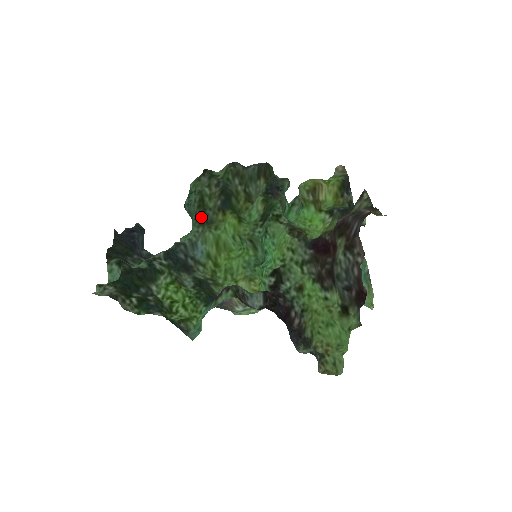
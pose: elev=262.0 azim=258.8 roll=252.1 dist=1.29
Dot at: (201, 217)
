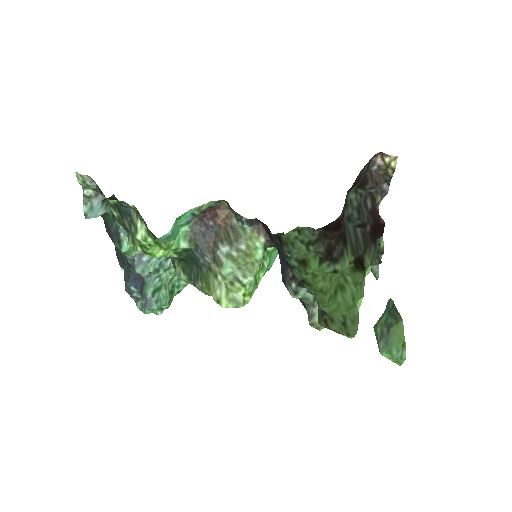
Dot at: occluded
